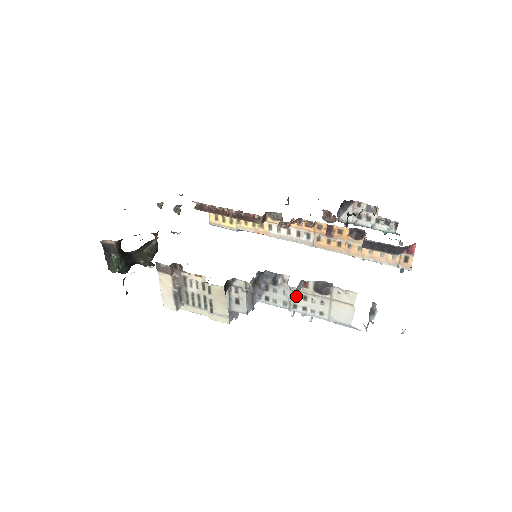
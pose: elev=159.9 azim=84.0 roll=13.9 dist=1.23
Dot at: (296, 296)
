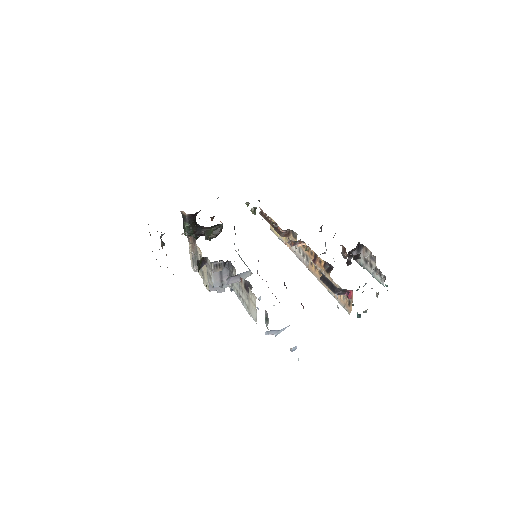
Dot at: (240, 288)
